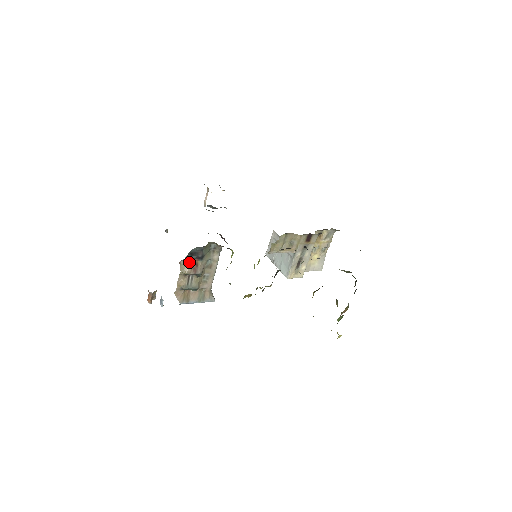
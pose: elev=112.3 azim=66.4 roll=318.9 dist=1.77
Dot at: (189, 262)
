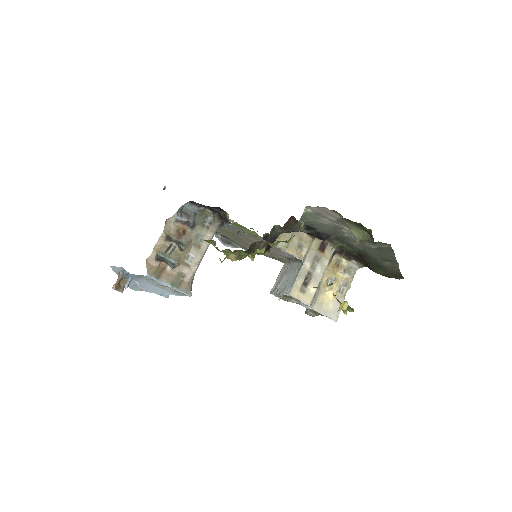
Dot at: (176, 225)
